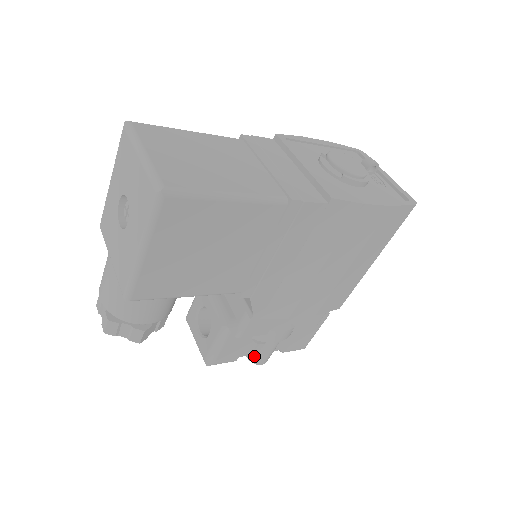
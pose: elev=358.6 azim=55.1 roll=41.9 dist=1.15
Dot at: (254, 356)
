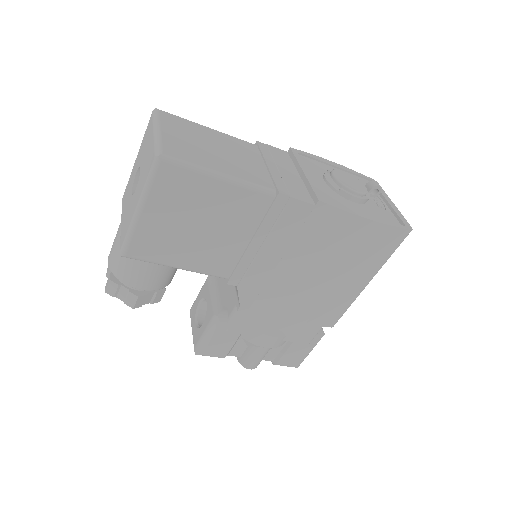
Dot at: (243, 358)
